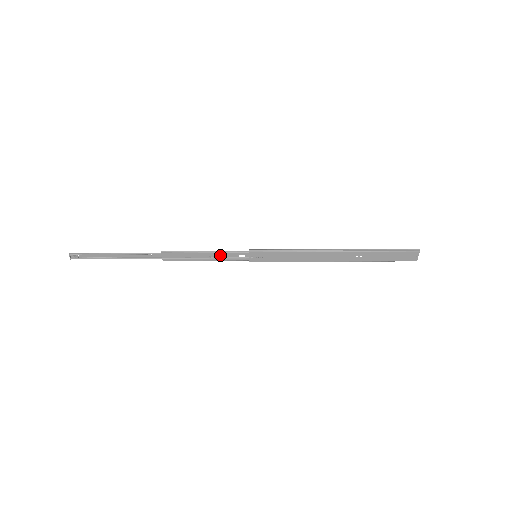
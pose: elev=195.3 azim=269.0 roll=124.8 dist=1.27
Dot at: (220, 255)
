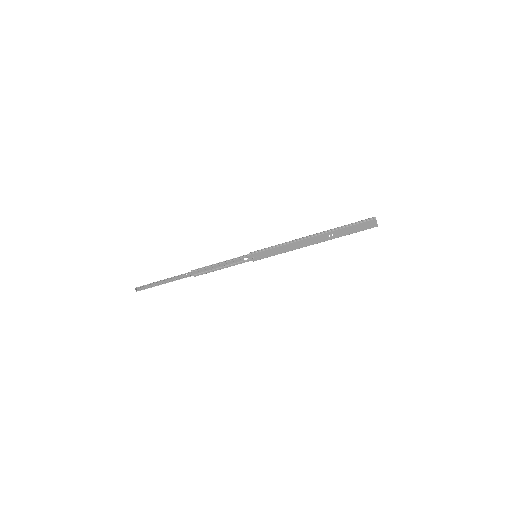
Dot at: (231, 262)
